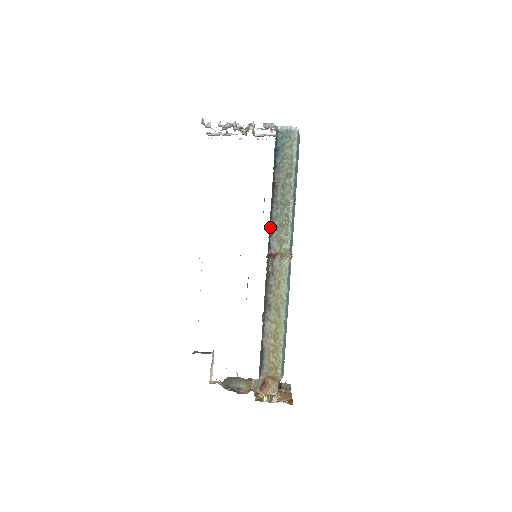
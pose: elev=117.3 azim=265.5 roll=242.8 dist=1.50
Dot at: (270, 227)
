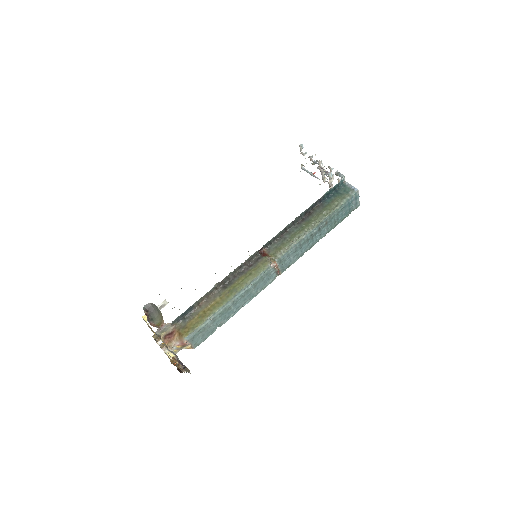
Dot at: (280, 235)
